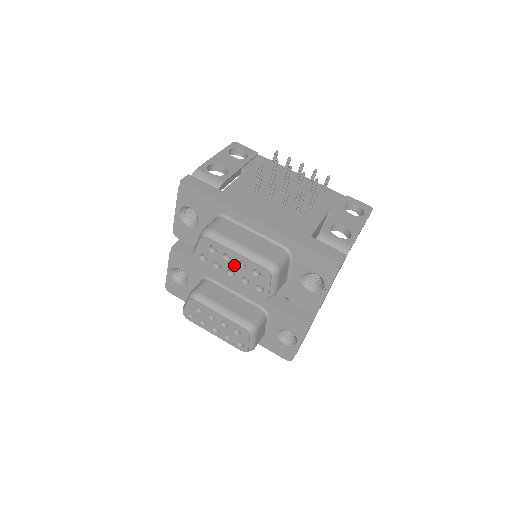
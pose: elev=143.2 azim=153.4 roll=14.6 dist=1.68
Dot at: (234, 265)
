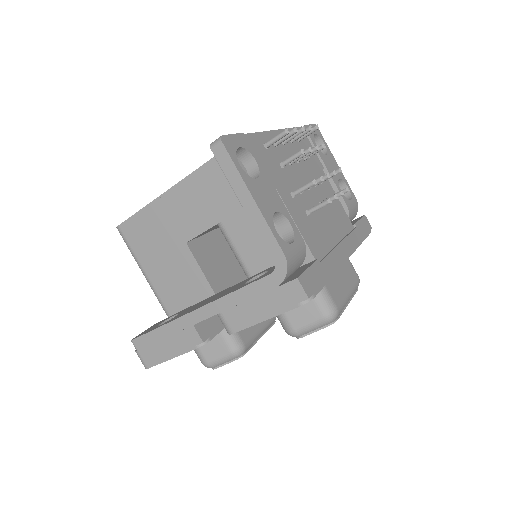
Dot at: occluded
